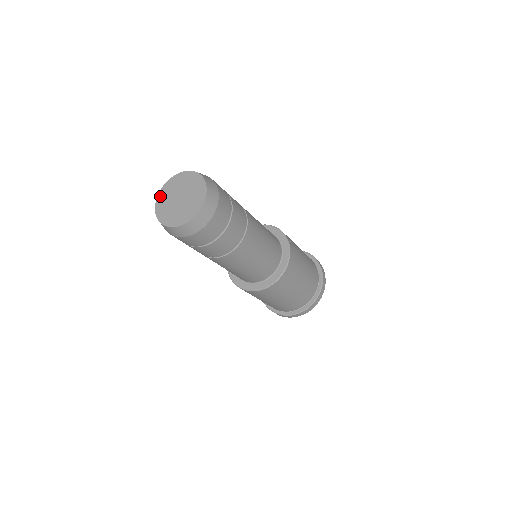
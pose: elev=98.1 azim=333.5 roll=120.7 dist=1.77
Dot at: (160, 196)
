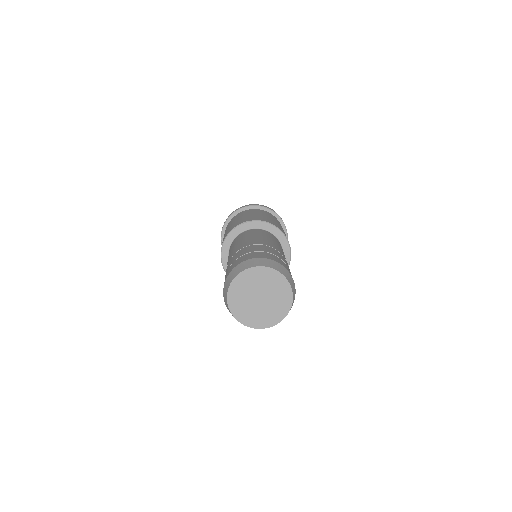
Dot at: (231, 302)
